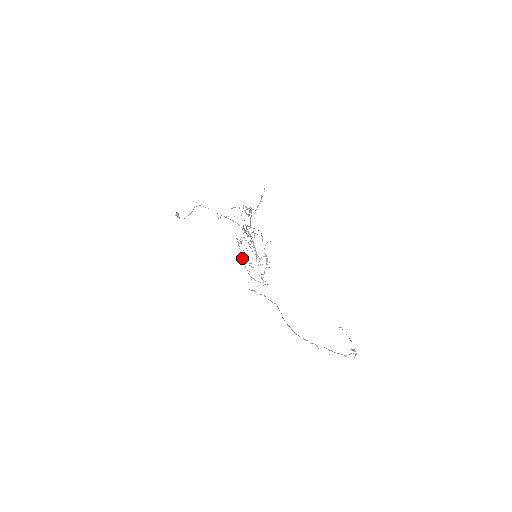
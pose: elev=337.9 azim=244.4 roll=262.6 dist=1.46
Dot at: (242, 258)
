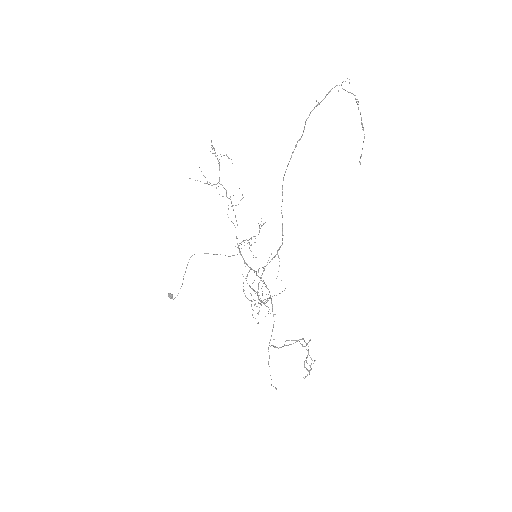
Dot at: (269, 358)
